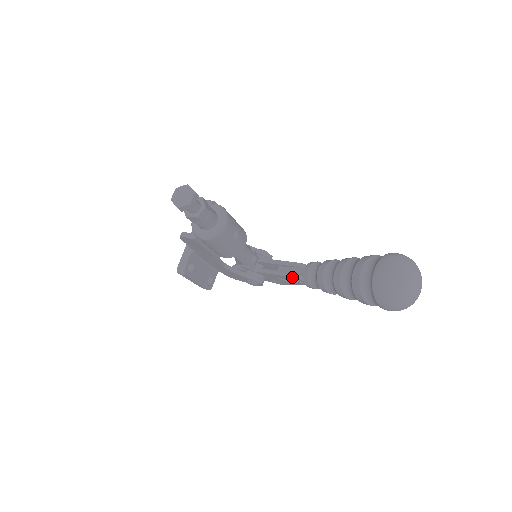
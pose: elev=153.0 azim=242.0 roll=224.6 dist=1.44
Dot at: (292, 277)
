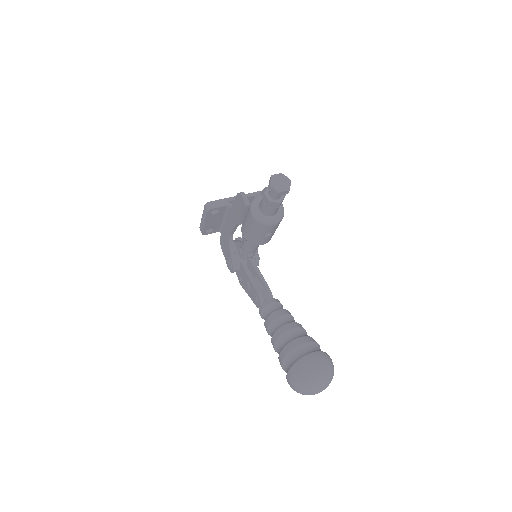
Dot at: (258, 293)
